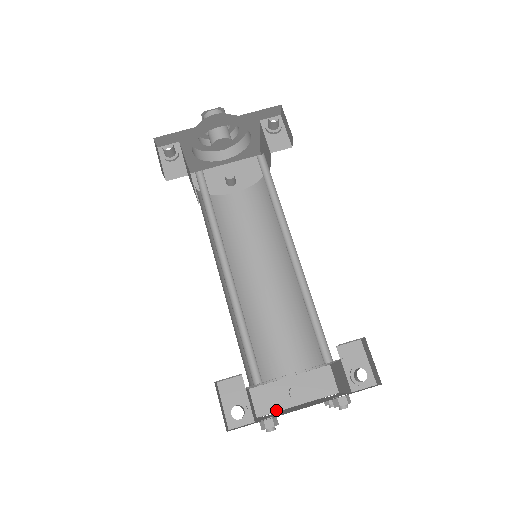
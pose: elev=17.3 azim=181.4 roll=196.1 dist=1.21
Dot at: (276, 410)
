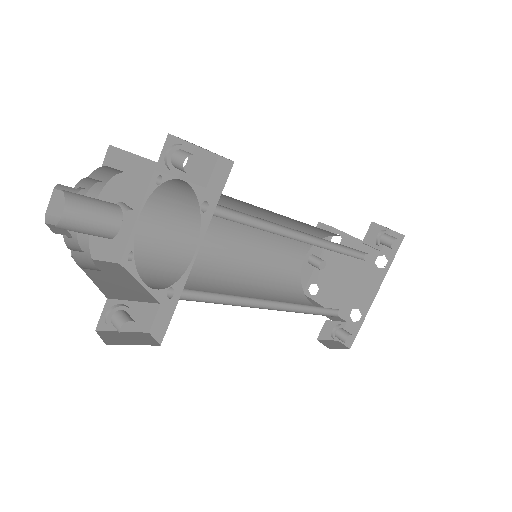
Dot at: (309, 278)
